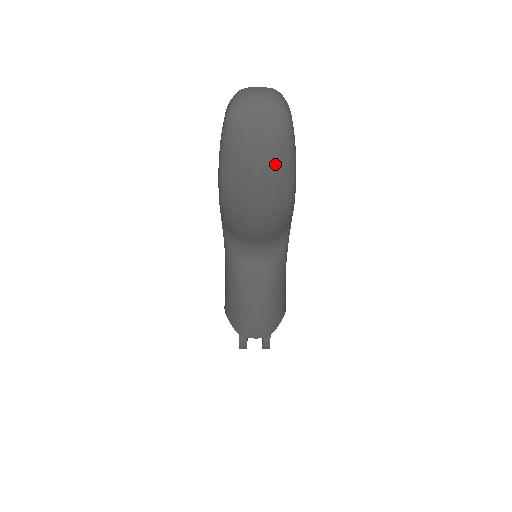
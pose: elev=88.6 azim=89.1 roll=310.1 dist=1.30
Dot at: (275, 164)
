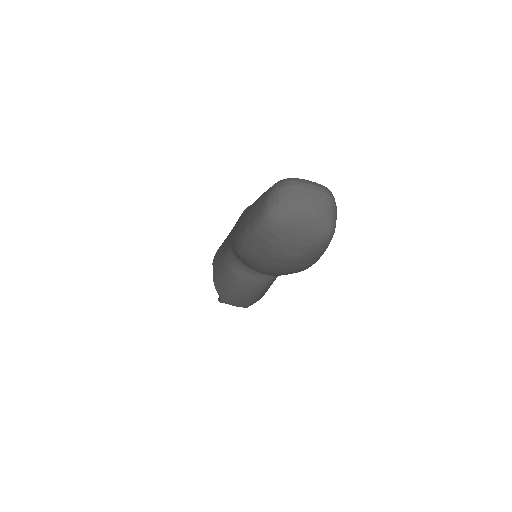
Dot at: (302, 260)
